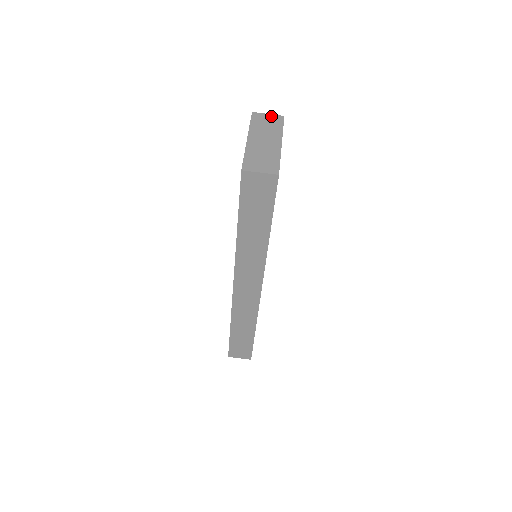
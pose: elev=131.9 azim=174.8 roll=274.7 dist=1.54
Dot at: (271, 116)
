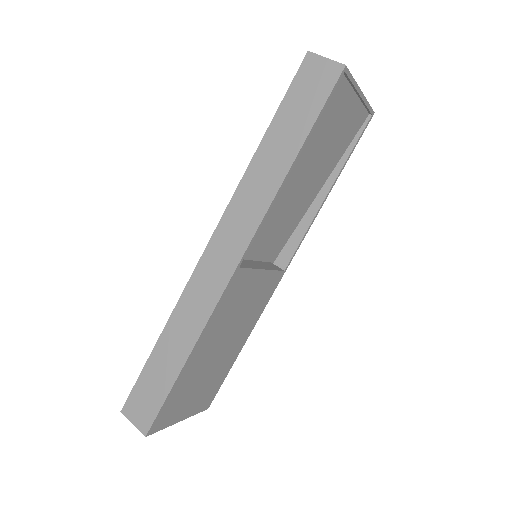
Dot at: occluded
